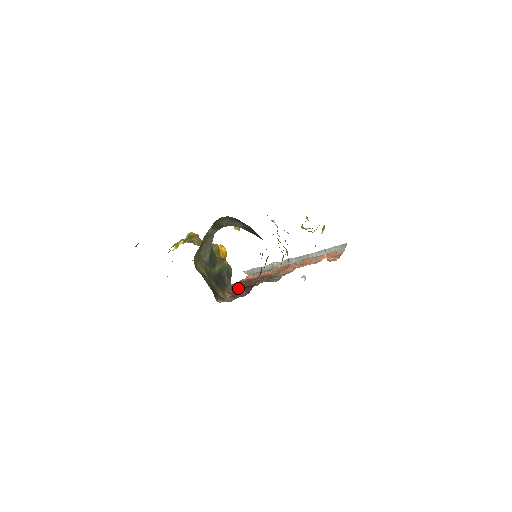
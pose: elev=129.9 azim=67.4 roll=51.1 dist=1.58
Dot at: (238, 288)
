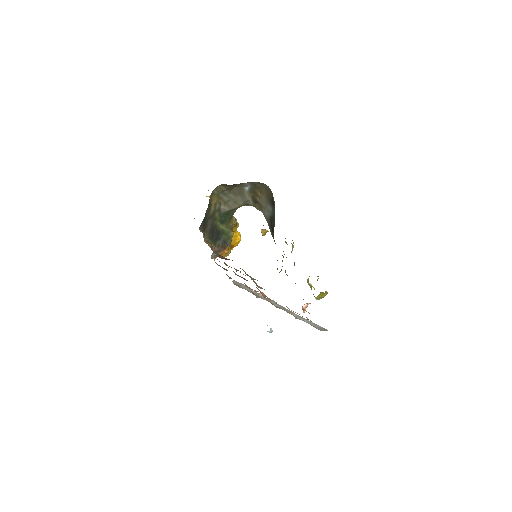
Dot at: occluded
